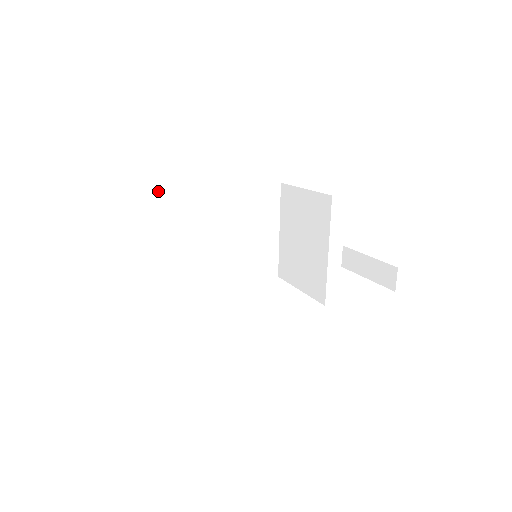
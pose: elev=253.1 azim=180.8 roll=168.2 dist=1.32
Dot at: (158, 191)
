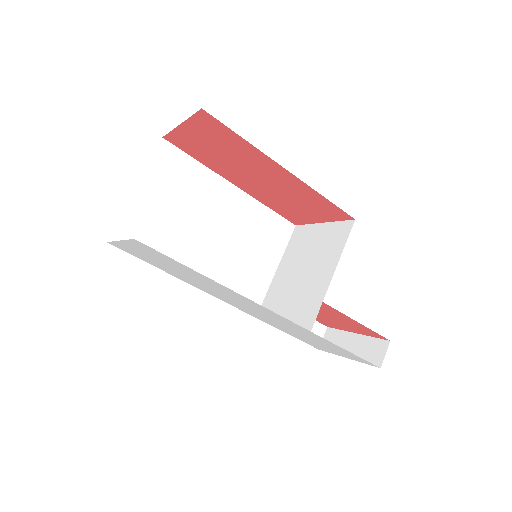
Dot at: (190, 158)
